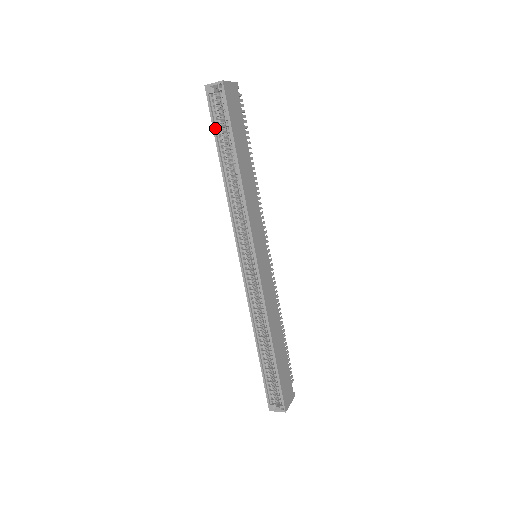
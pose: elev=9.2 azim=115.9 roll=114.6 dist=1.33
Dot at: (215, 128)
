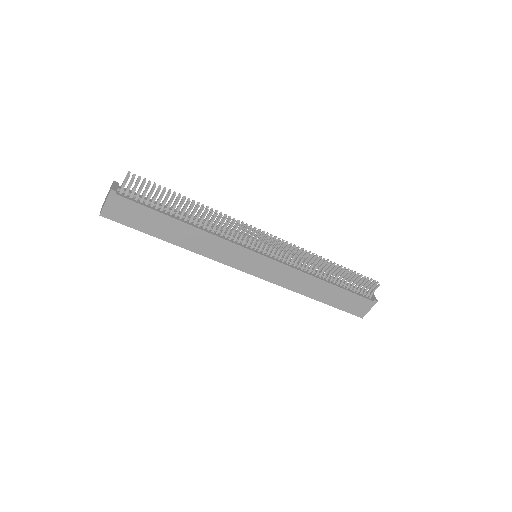
Dot at: occluded
